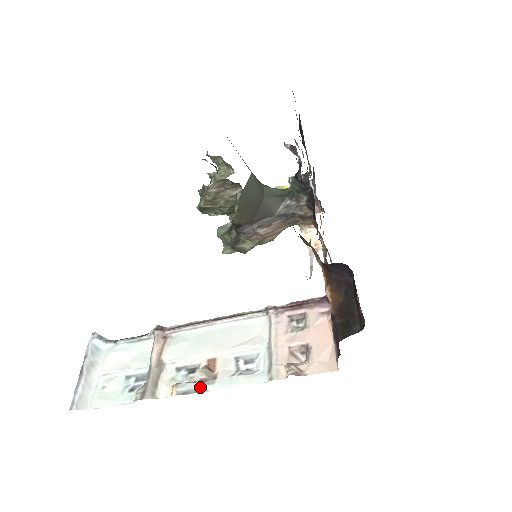
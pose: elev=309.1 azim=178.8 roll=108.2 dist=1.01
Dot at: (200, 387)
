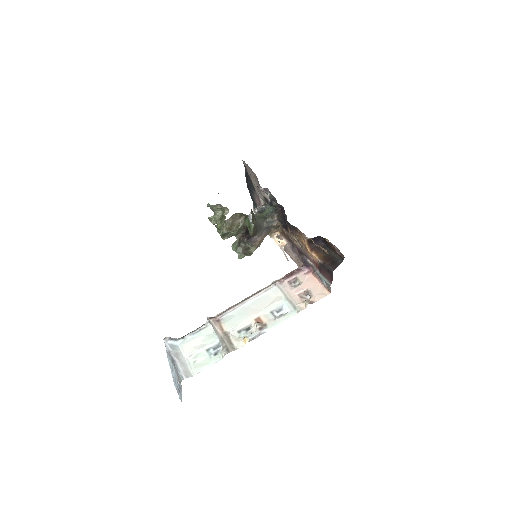
Dot at: (261, 332)
